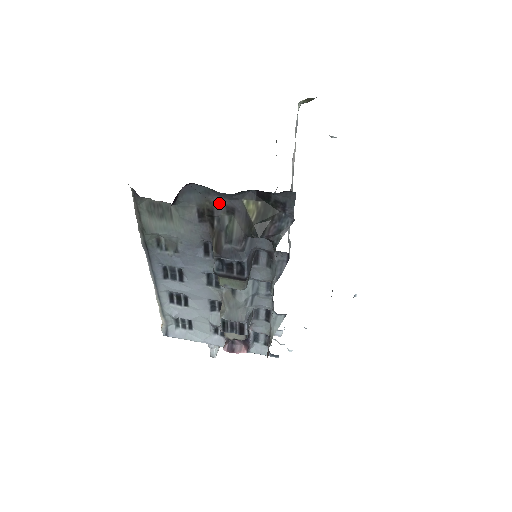
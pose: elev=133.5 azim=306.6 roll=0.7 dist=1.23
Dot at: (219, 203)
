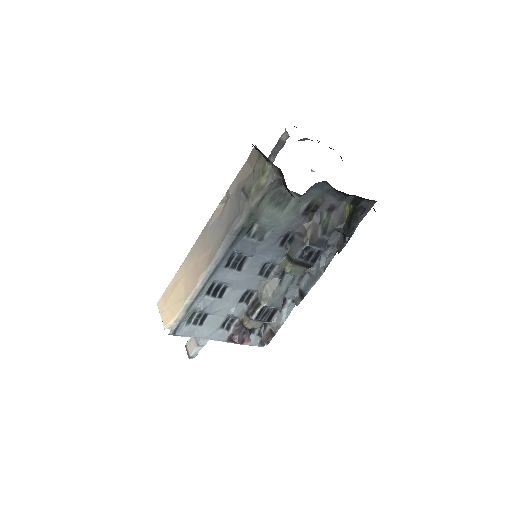
Dot at: (328, 201)
